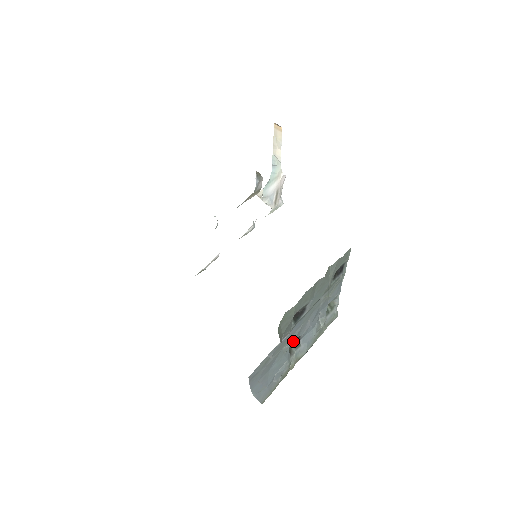
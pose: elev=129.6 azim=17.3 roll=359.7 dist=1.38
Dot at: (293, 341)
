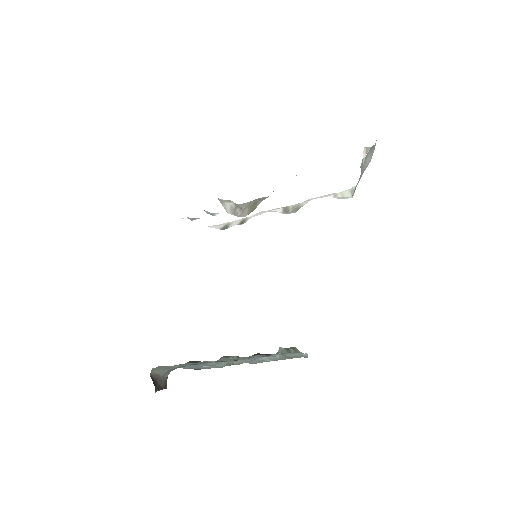
Dot at: occluded
